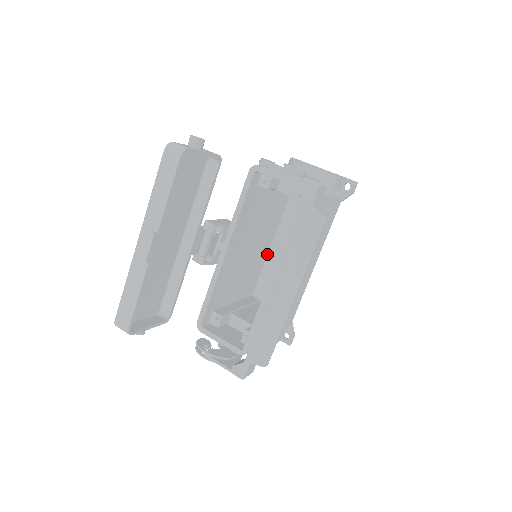
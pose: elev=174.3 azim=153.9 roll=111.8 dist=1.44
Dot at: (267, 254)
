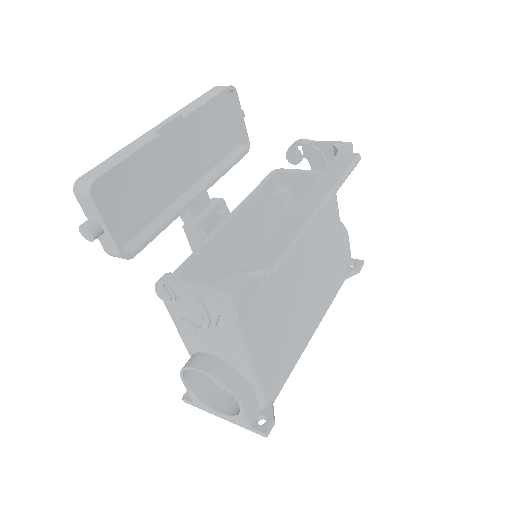
Dot at: occluded
